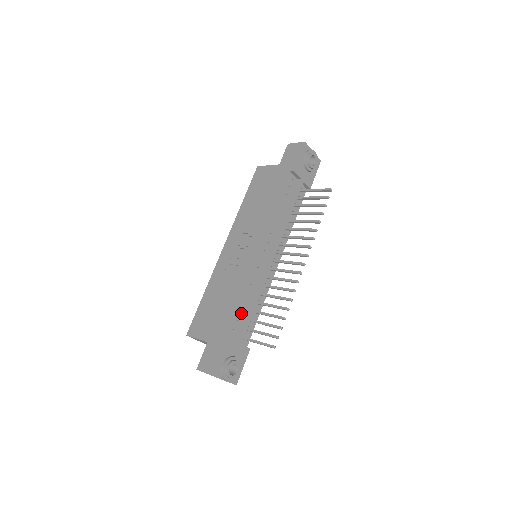
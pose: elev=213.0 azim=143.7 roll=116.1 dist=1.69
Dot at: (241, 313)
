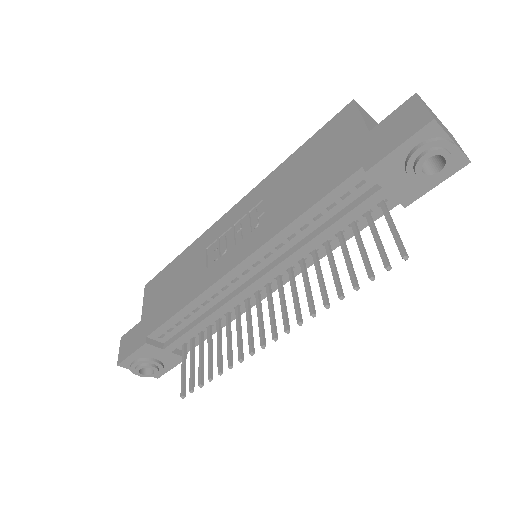
Dot at: (182, 323)
